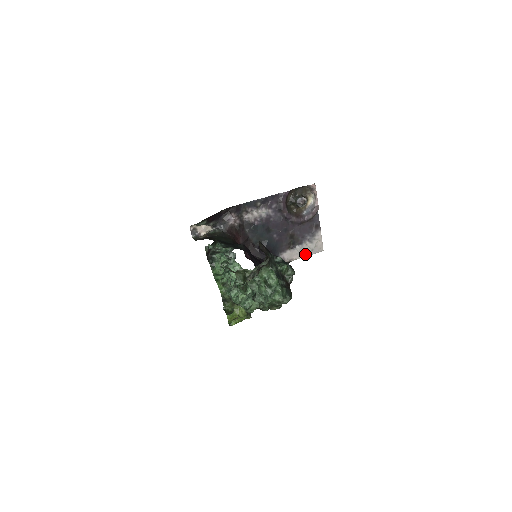
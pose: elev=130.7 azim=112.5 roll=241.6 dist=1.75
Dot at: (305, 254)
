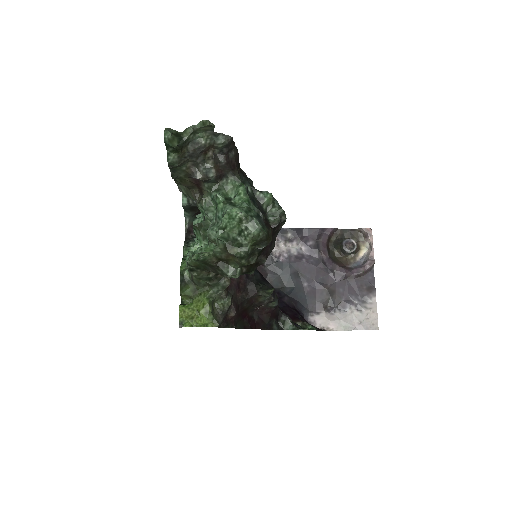
Dot at: (349, 326)
